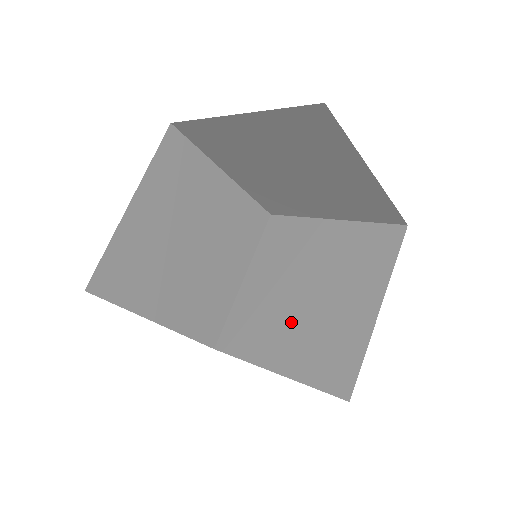
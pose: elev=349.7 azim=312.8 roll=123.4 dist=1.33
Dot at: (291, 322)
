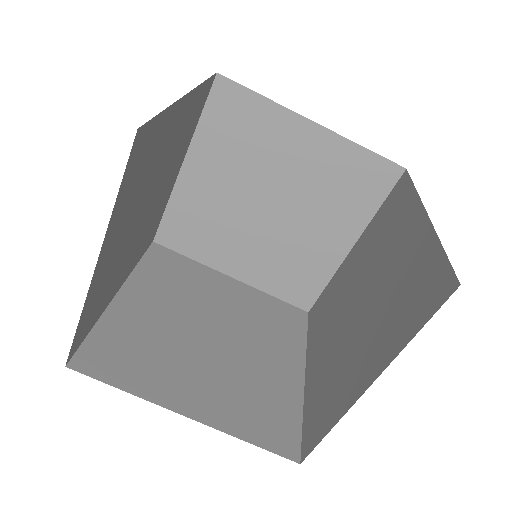
Dot at: (335, 332)
